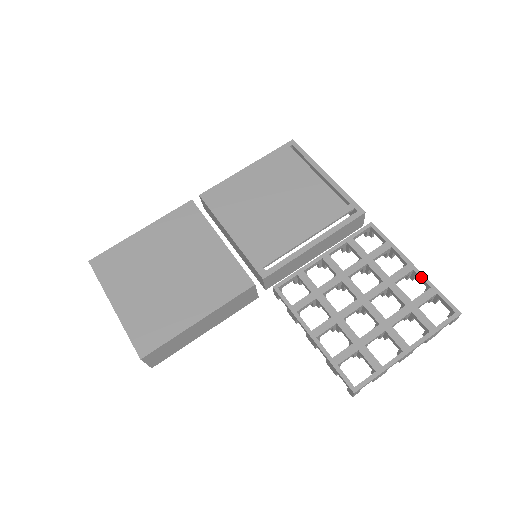
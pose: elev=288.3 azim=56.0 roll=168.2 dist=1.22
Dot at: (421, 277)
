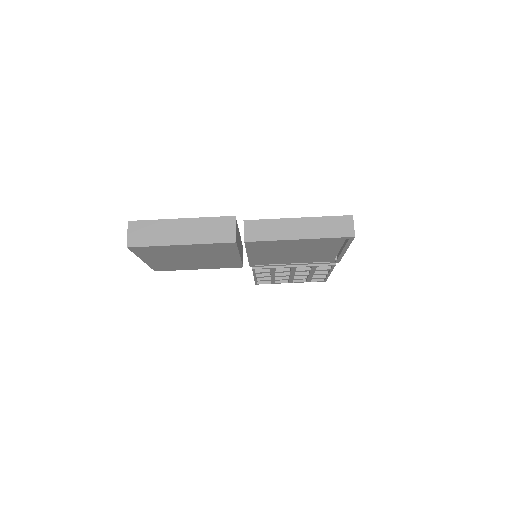
Dot at: (327, 276)
